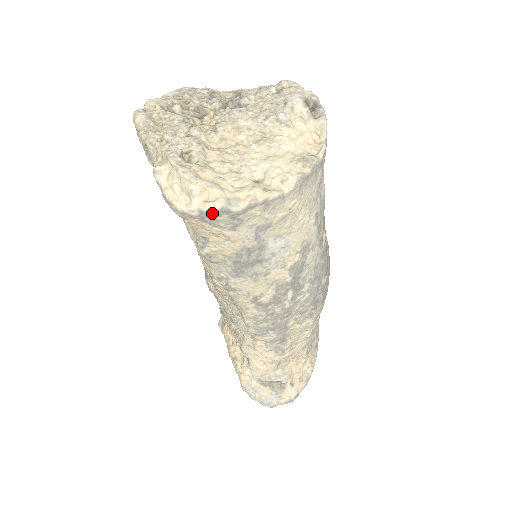
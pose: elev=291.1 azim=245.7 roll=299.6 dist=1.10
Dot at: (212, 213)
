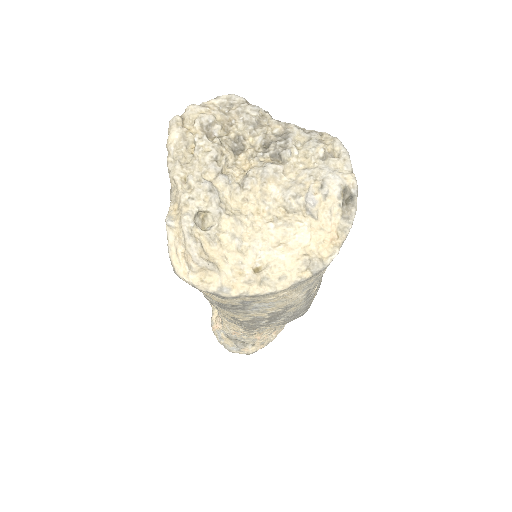
Dot at: (204, 291)
